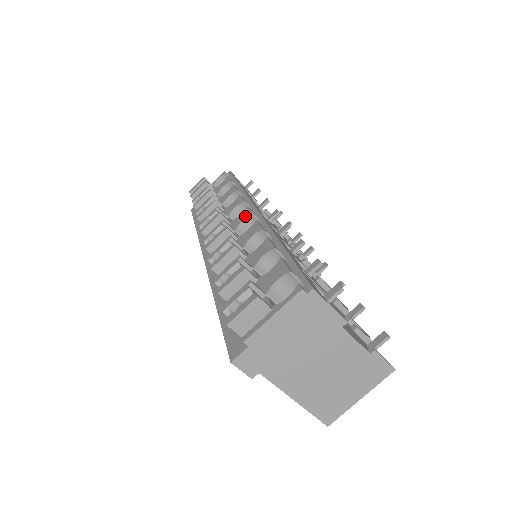
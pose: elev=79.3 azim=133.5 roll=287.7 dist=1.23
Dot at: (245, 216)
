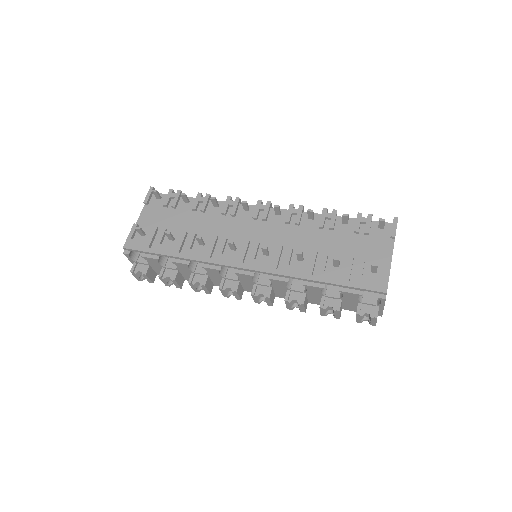
Dot at: (249, 278)
